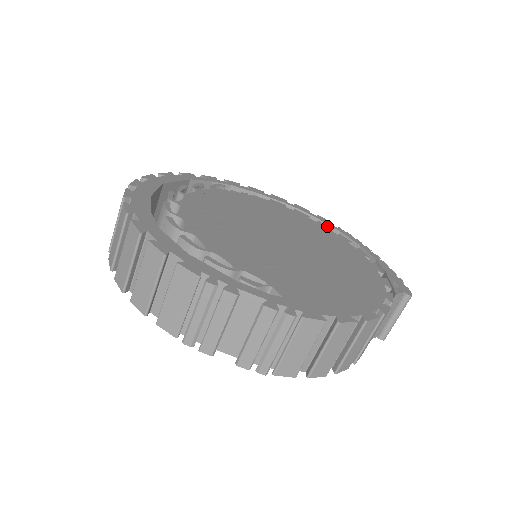
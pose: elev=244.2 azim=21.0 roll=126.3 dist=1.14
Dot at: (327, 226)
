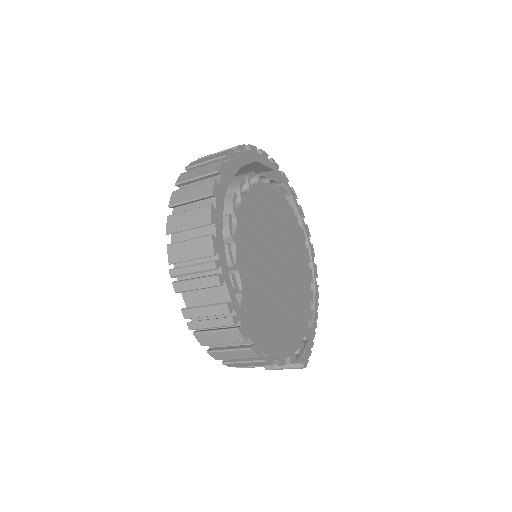
Dot at: (312, 278)
